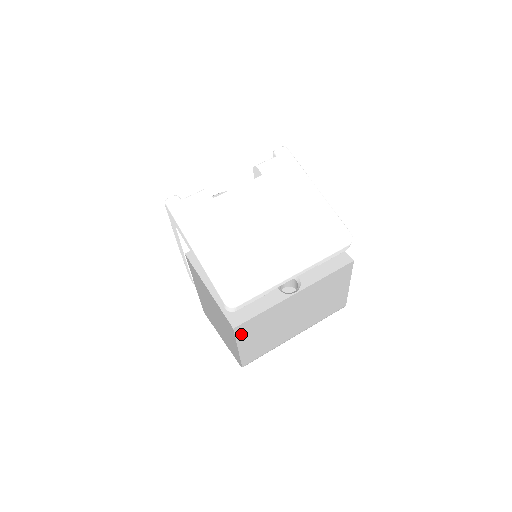
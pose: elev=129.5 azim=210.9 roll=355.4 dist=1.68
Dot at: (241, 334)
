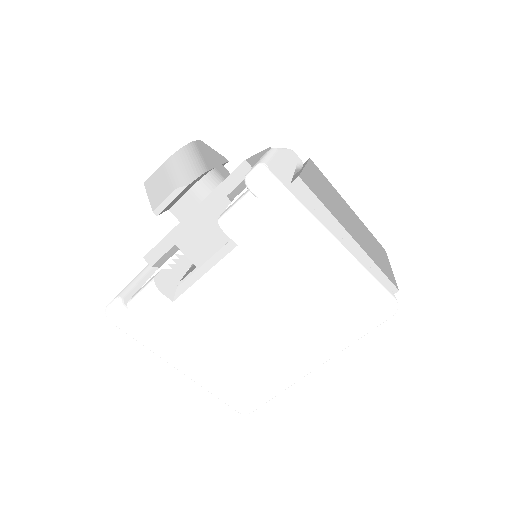
Dot at: occluded
